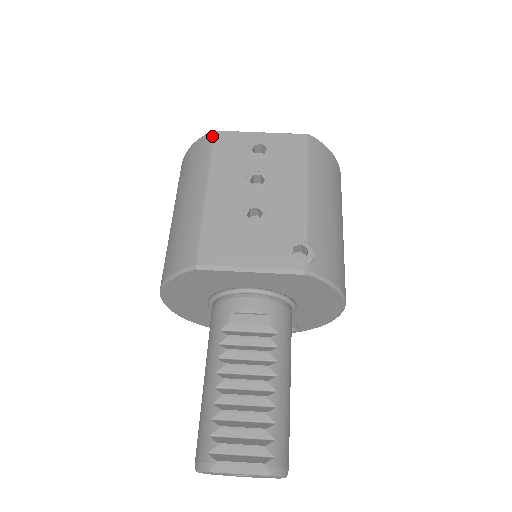
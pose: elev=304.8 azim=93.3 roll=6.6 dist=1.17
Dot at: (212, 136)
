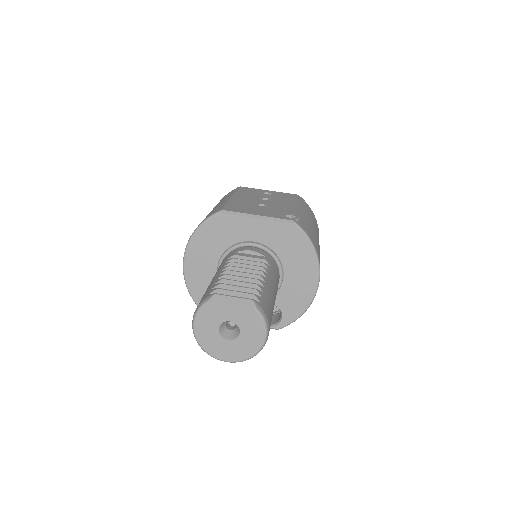
Dot at: (238, 187)
